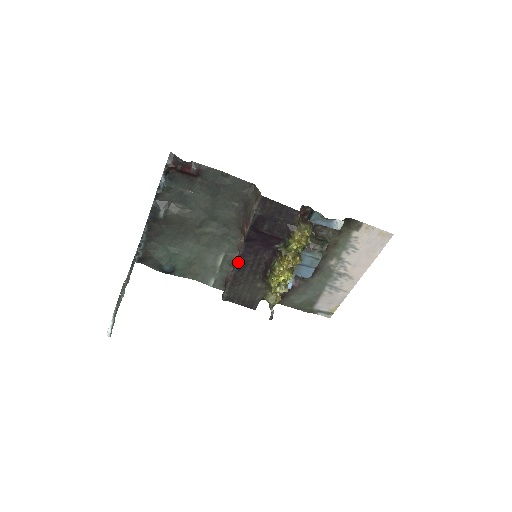
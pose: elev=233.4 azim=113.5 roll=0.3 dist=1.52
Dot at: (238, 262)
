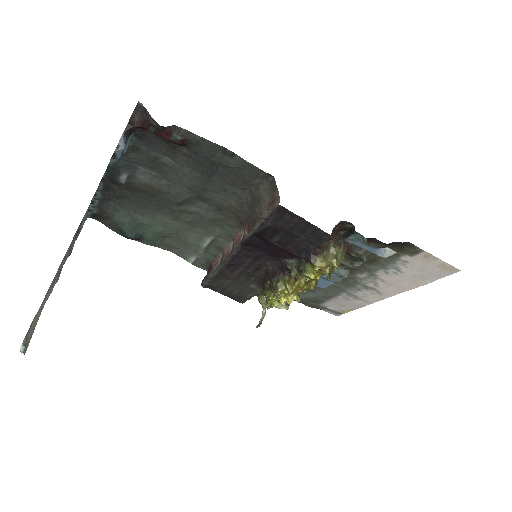
Dot at: (228, 261)
